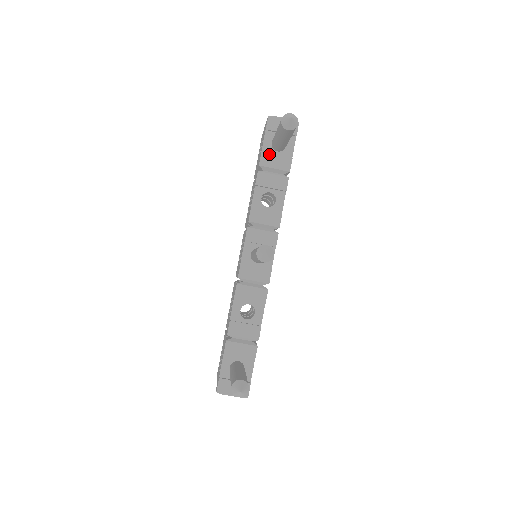
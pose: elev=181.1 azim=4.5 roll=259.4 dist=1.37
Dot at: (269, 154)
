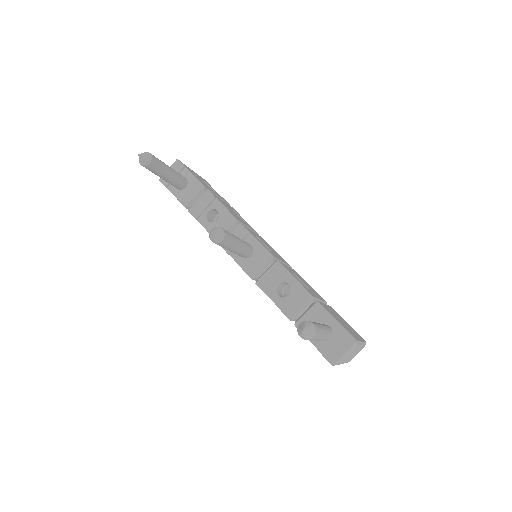
Dot at: (182, 195)
